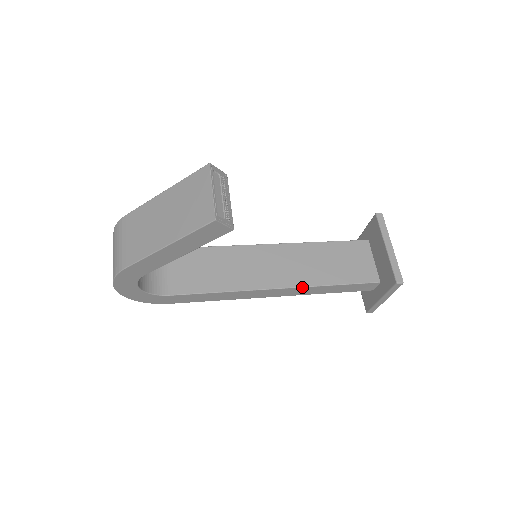
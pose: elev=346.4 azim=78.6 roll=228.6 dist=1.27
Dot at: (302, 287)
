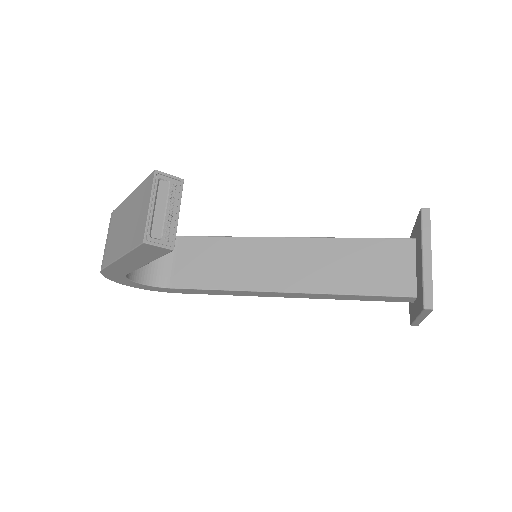
Dot at: (313, 293)
